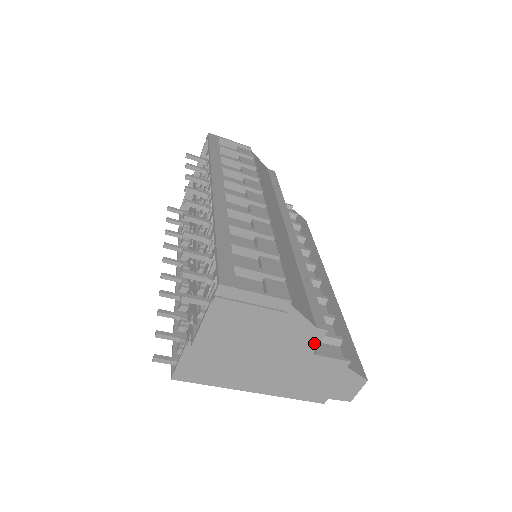
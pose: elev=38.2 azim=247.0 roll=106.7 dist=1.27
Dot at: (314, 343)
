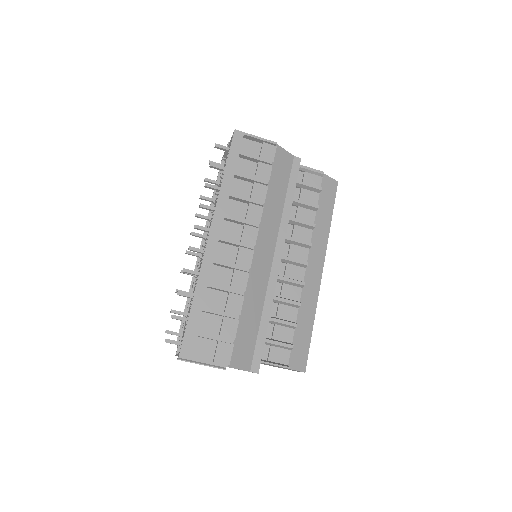
Dot at: occluded
